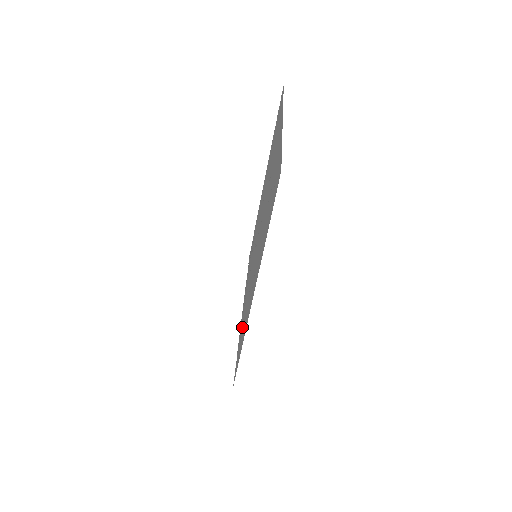
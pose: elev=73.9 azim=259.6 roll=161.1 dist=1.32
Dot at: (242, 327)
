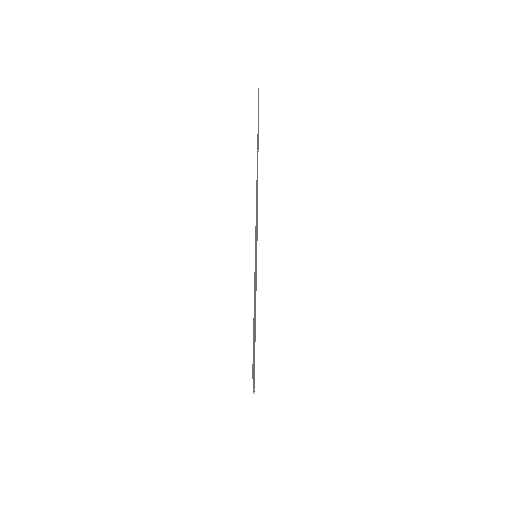
Dot at: occluded
